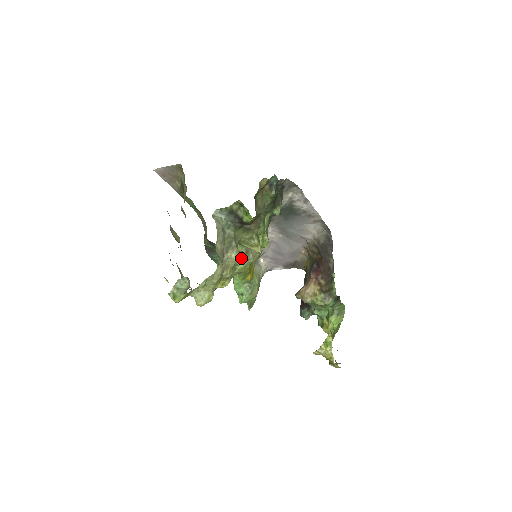
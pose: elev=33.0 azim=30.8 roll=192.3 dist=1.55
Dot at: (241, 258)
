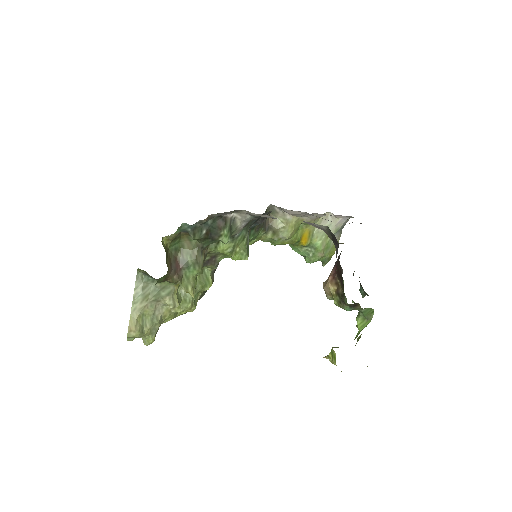
Dot at: (172, 306)
